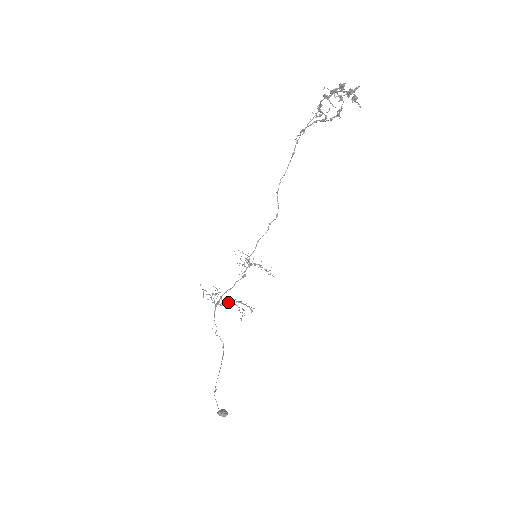
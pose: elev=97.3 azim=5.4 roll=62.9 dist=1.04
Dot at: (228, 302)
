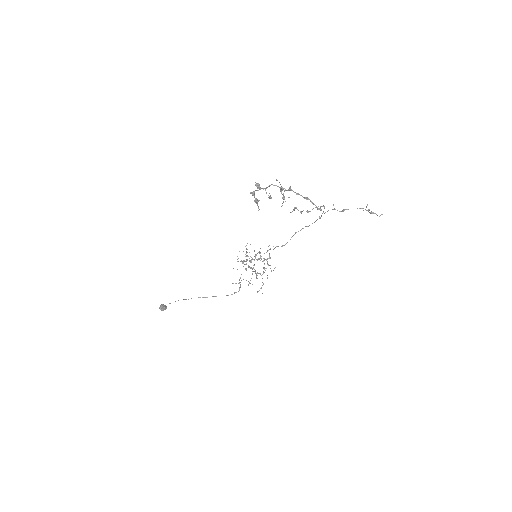
Dot at: (246, 269)
